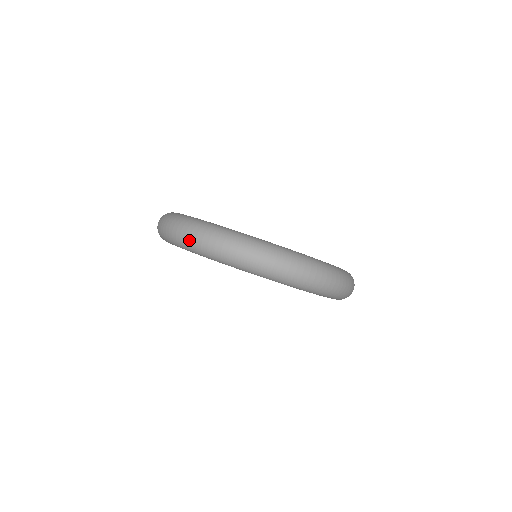
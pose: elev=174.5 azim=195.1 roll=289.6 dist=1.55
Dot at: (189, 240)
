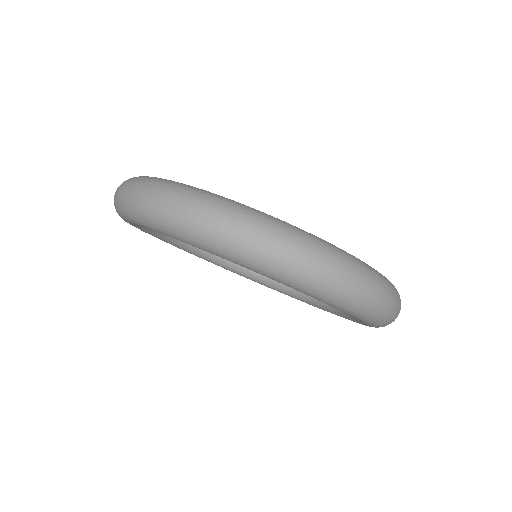
Dot at: (321, 278)
